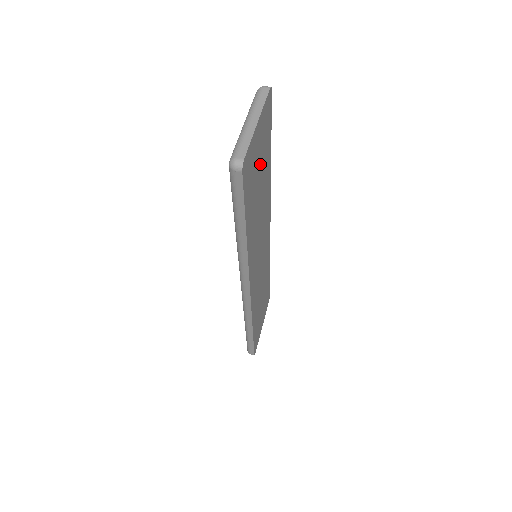
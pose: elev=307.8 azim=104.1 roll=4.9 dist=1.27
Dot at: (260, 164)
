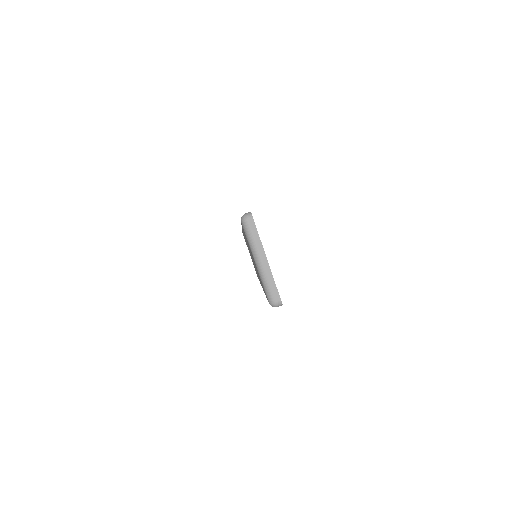
Dot at: occluded
